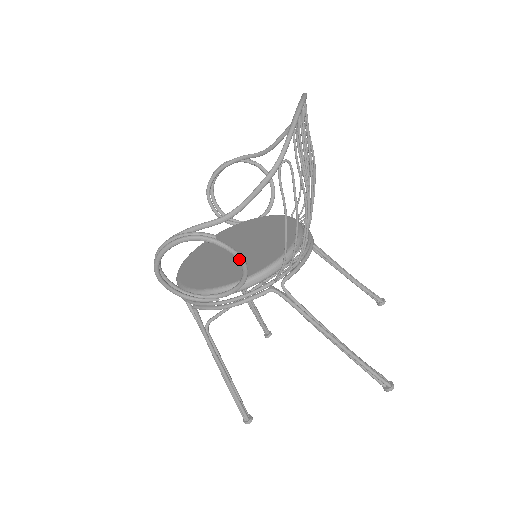
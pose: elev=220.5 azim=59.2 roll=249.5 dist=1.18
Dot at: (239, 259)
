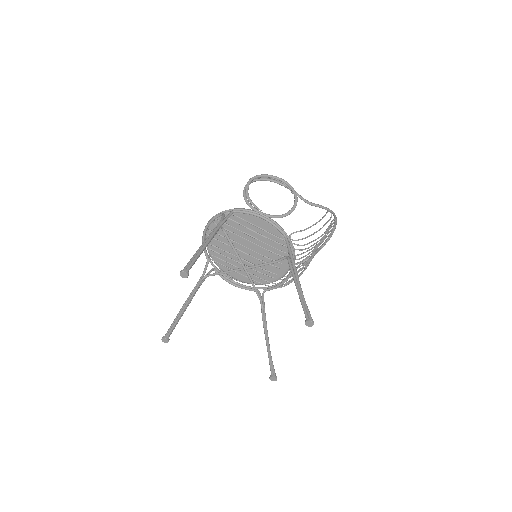
Dot at: (295, 204)
